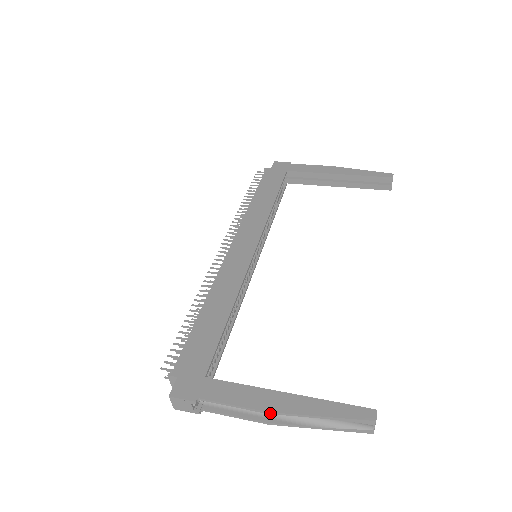
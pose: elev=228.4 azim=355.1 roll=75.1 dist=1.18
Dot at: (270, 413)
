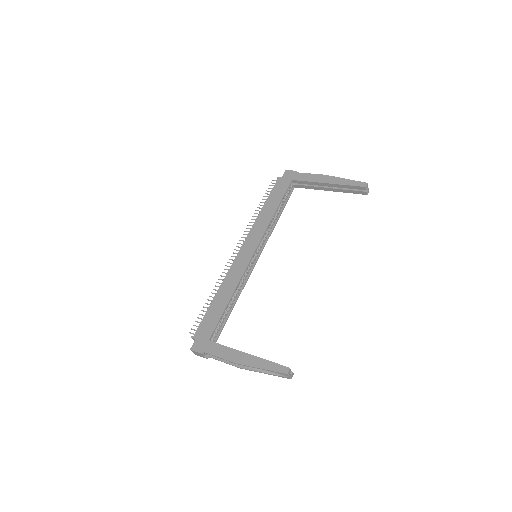
Dot at: occluded
